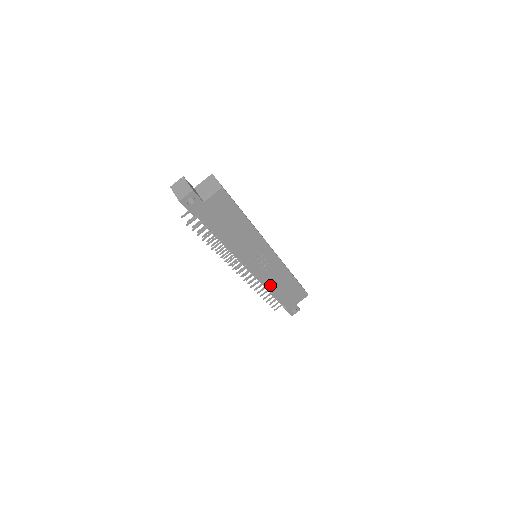
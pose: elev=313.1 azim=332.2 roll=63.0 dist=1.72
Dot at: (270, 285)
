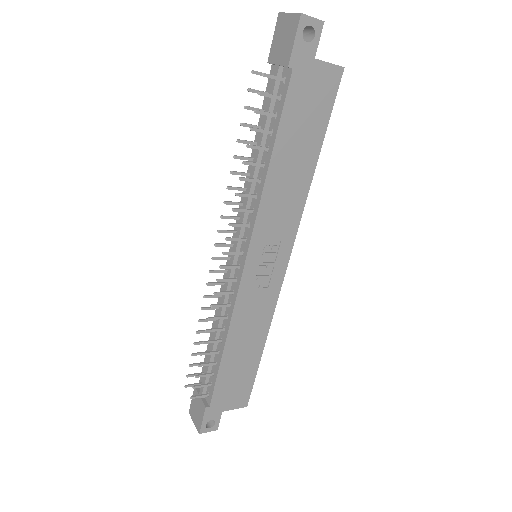
Dot at: (235, 327)
